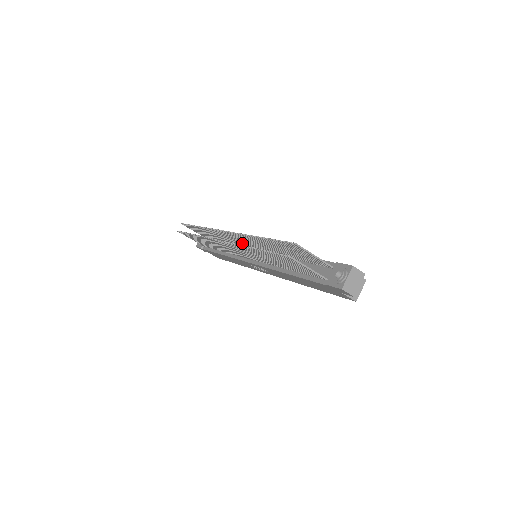
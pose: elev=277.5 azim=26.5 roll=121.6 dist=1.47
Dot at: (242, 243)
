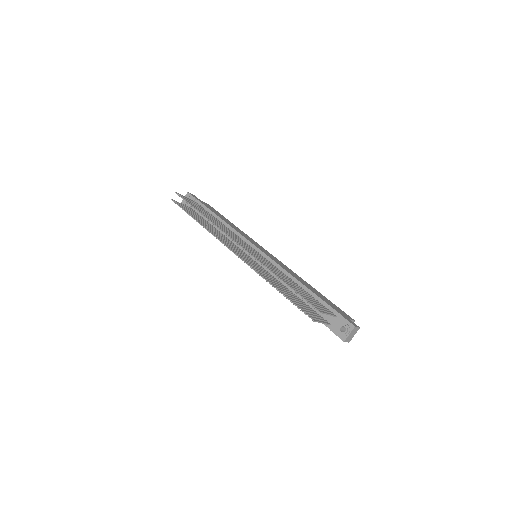
Dot at: (247, 247)
